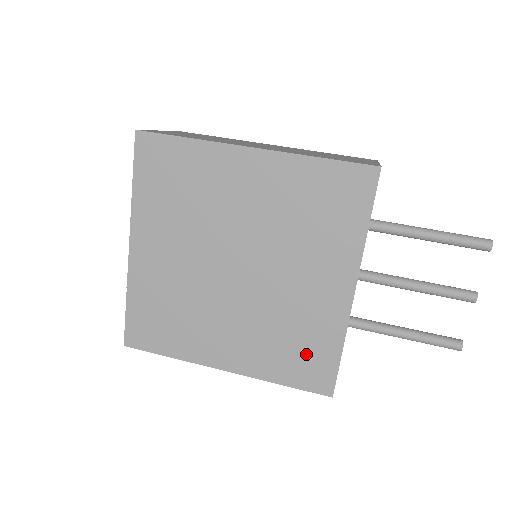
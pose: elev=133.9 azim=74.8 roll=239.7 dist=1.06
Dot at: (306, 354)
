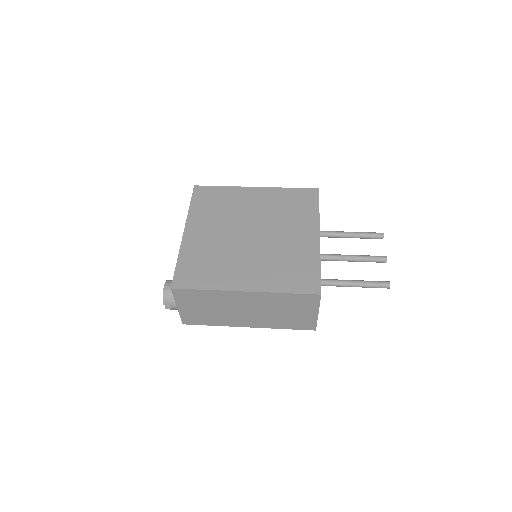
Dot at: (299, 272)
